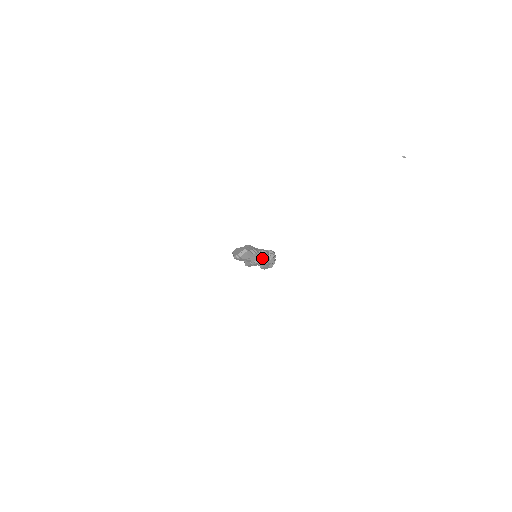
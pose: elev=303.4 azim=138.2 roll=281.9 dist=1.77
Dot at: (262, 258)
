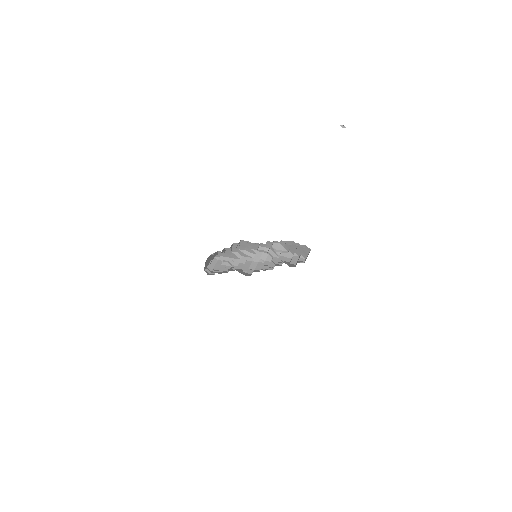
Dot at: (259, 260)
